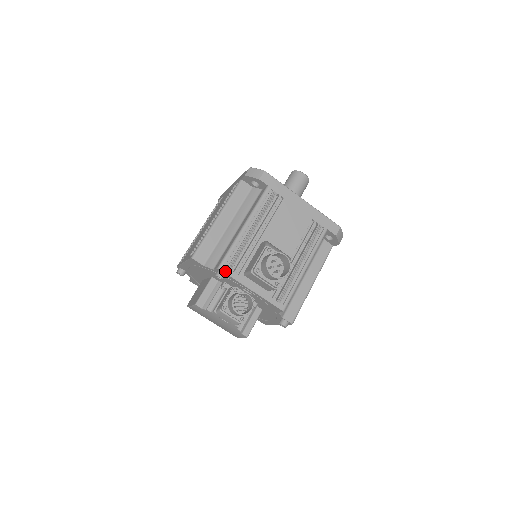
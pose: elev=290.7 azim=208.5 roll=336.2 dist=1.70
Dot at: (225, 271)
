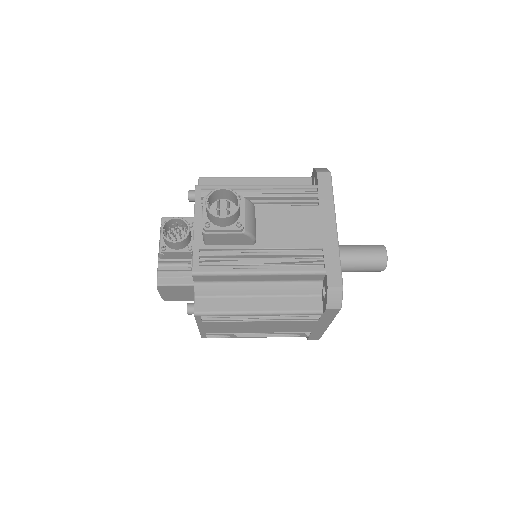
Dot at: (197, 191)
